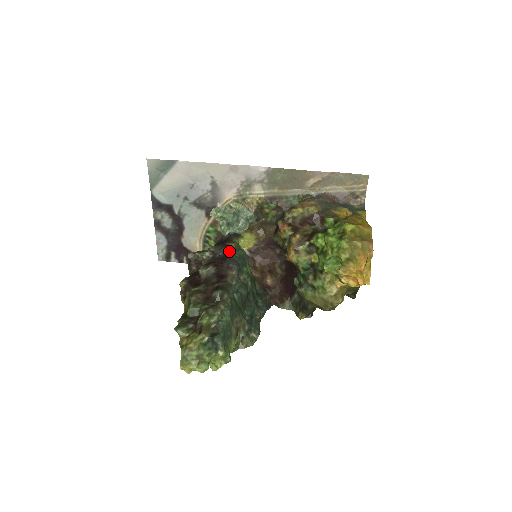
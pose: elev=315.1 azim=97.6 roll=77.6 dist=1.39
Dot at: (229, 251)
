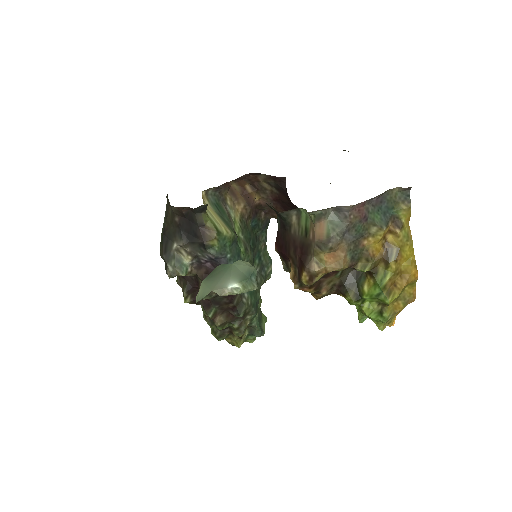
Dot at: (218, 258)
